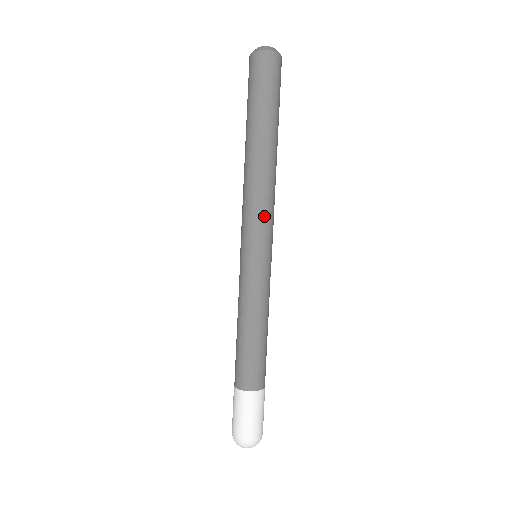
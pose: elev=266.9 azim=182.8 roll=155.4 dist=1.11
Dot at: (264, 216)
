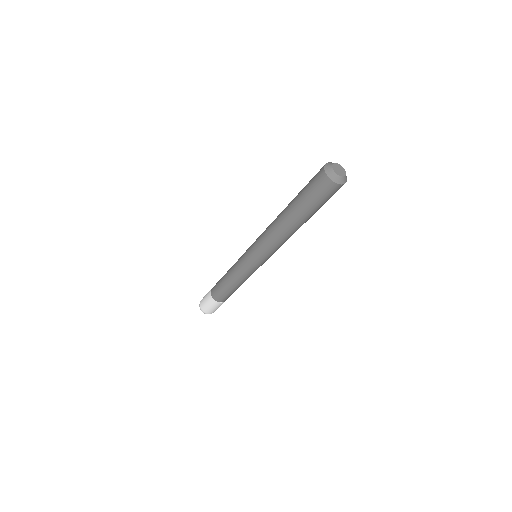
Dot at: occluded
